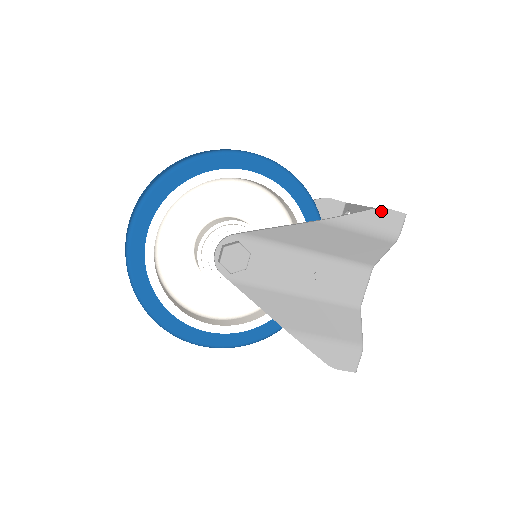
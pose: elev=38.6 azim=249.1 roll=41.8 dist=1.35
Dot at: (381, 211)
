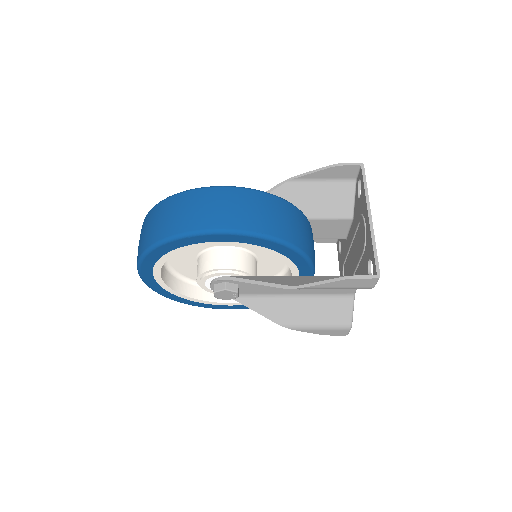
Dot at: (349, 280)
